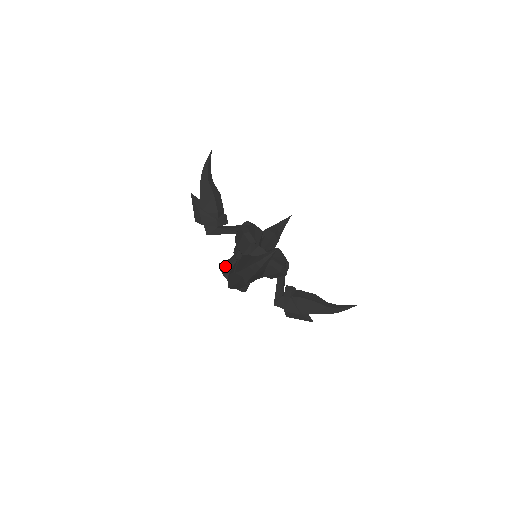
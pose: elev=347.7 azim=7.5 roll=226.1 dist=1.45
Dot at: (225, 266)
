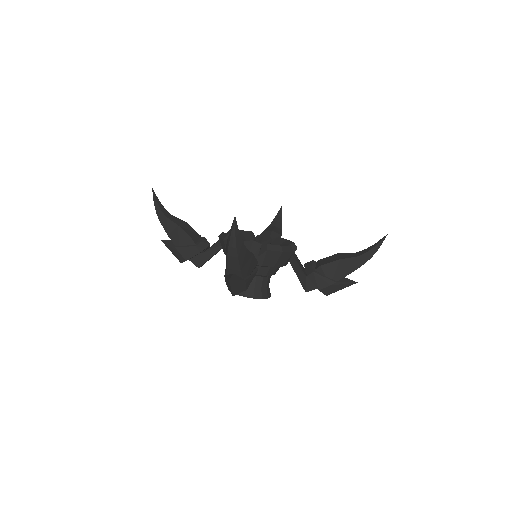
Dot at: occluded
